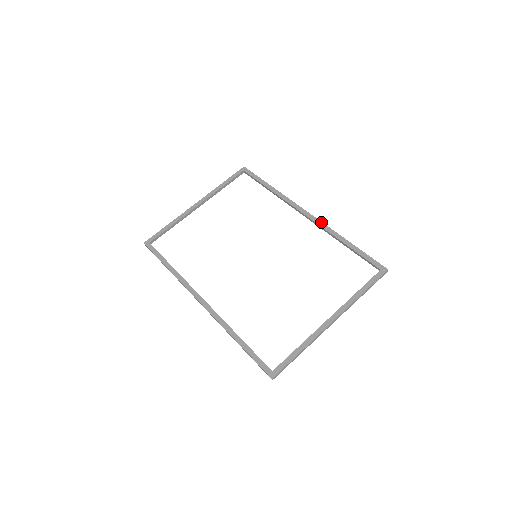
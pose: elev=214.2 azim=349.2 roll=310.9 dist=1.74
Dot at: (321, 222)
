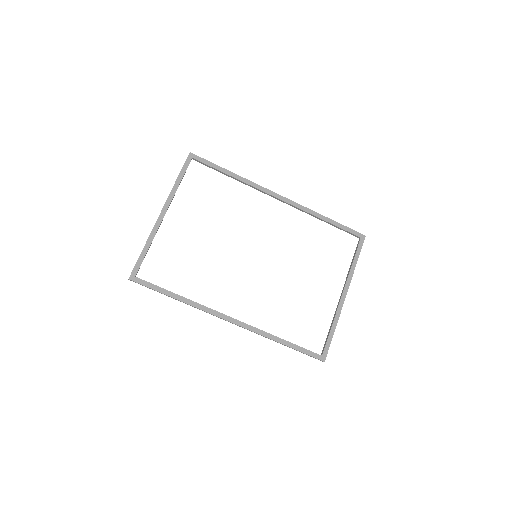
Dot at: (297, 204)
